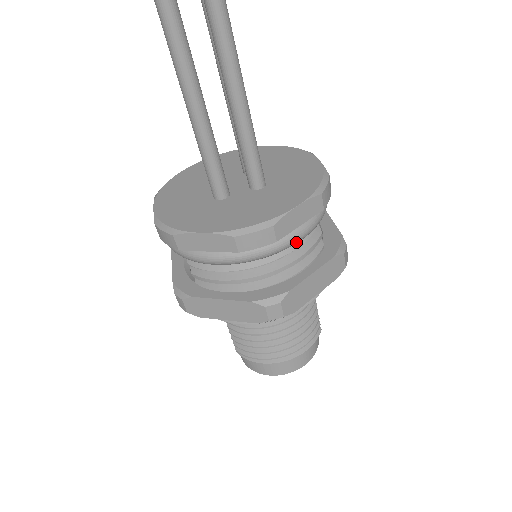
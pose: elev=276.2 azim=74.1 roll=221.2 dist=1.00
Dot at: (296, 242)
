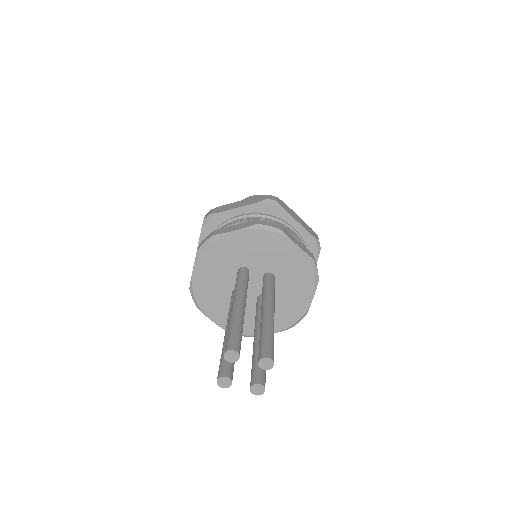
Dot at: occluded
